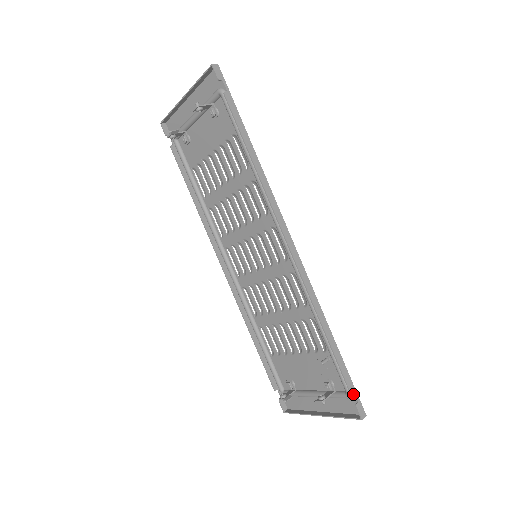
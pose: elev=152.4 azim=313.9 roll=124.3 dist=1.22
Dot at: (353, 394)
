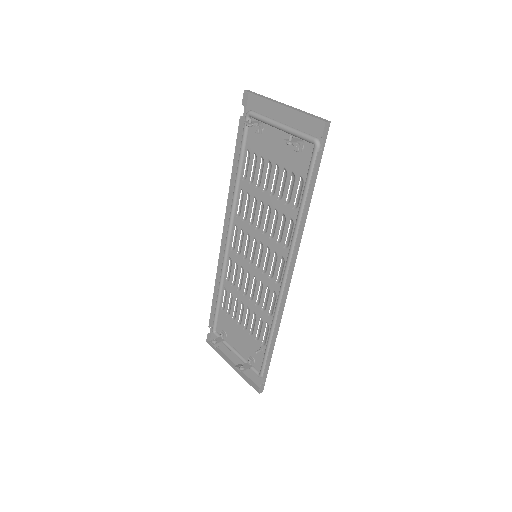
Dot at: occluded
